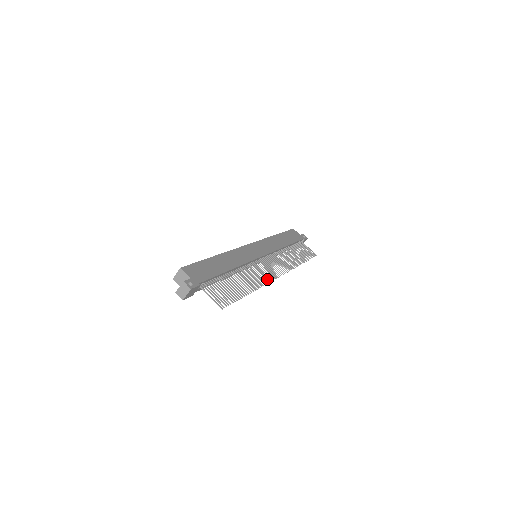
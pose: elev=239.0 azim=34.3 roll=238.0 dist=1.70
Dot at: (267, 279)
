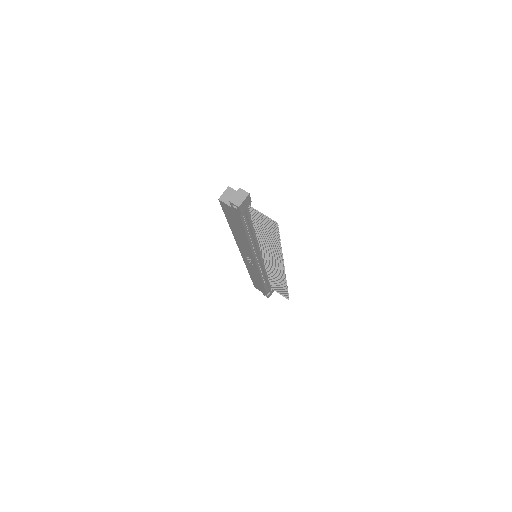
Dot at: (280, 260)
